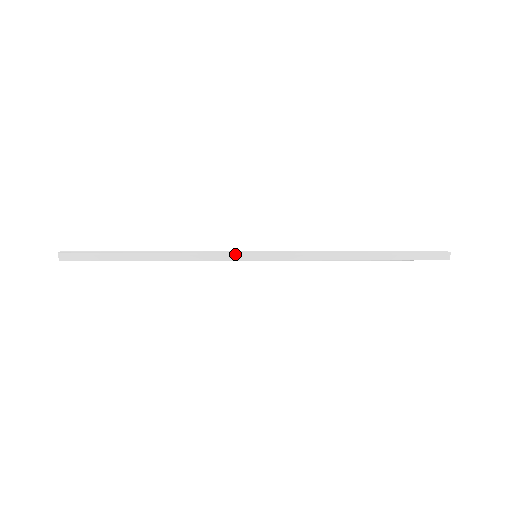
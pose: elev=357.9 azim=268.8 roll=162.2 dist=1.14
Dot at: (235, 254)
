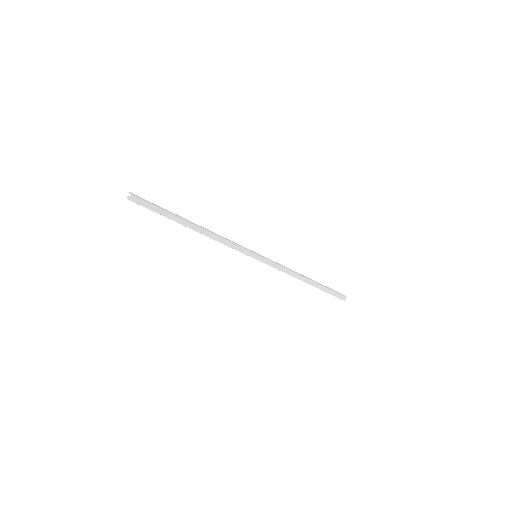
Dot at: occluded
